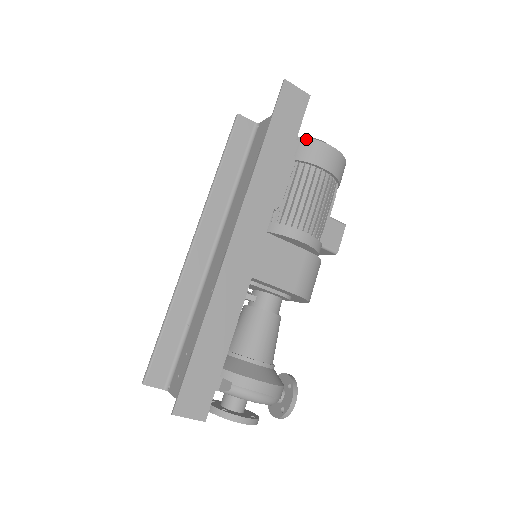
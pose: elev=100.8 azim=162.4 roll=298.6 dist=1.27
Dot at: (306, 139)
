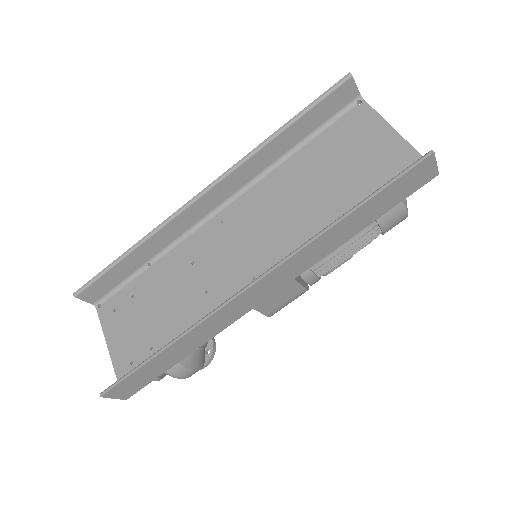
Dot at: occluded
